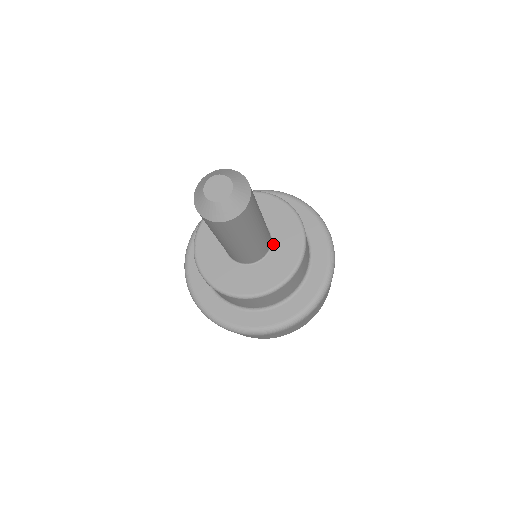
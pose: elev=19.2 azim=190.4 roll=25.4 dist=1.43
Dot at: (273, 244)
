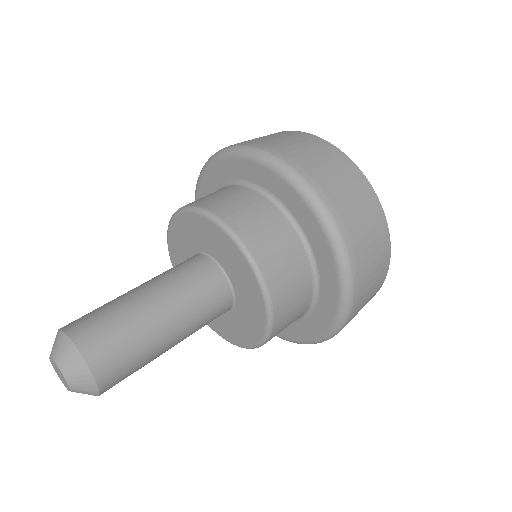
Dot at: (235, 292)
